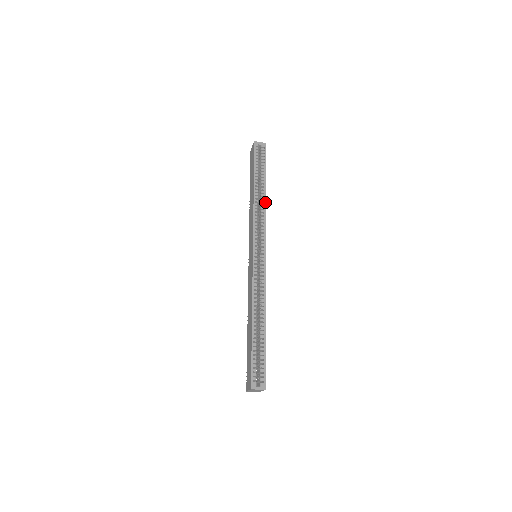
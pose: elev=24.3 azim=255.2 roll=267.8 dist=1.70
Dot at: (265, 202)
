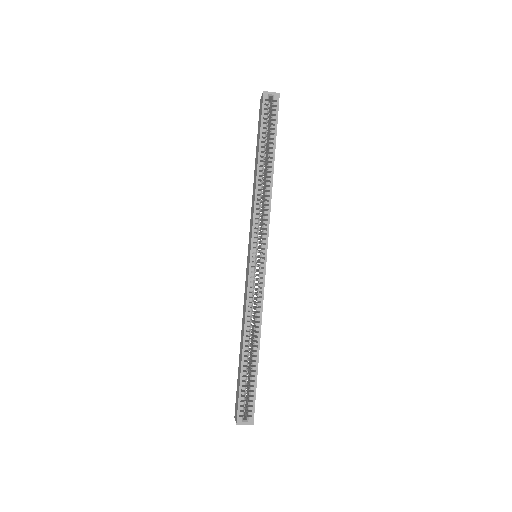
Dot at: (271, 185)
